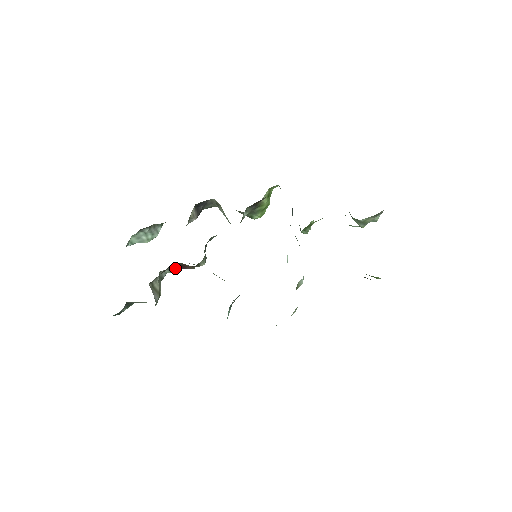
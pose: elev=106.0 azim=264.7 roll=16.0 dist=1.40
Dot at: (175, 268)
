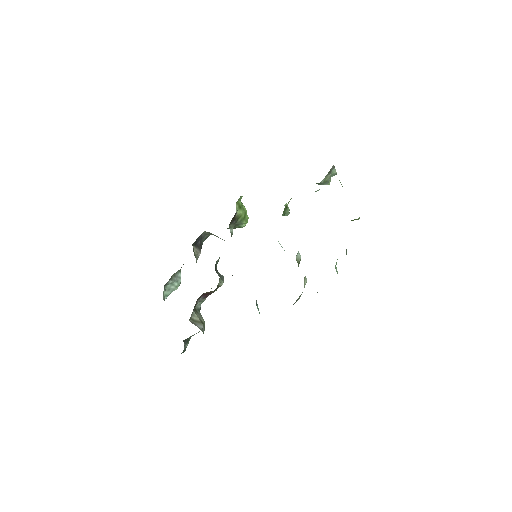
Dot at: (203, 298)
